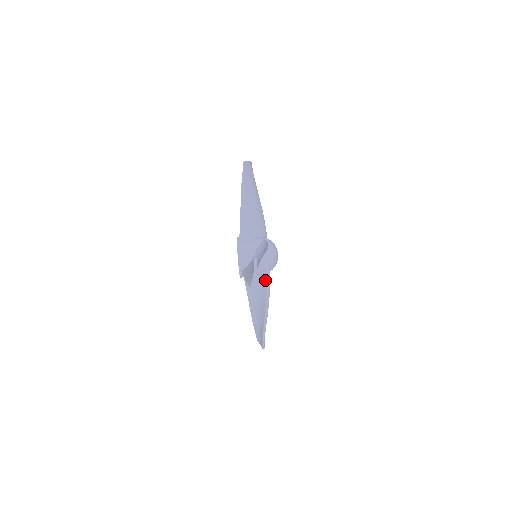
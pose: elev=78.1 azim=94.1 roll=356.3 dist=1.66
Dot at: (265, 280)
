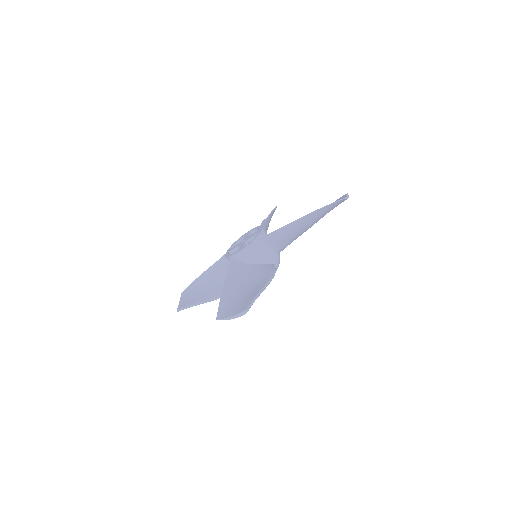
Dot at: occluded
